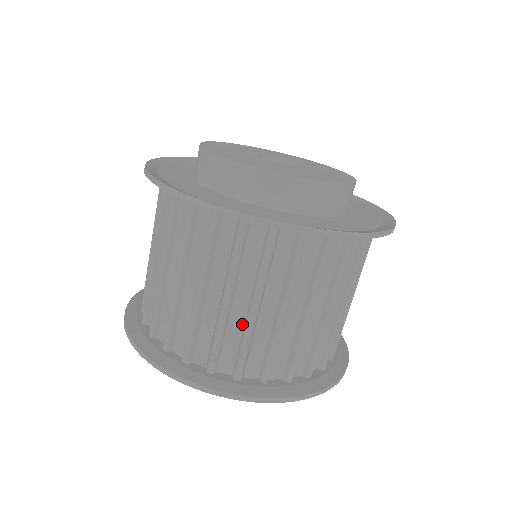
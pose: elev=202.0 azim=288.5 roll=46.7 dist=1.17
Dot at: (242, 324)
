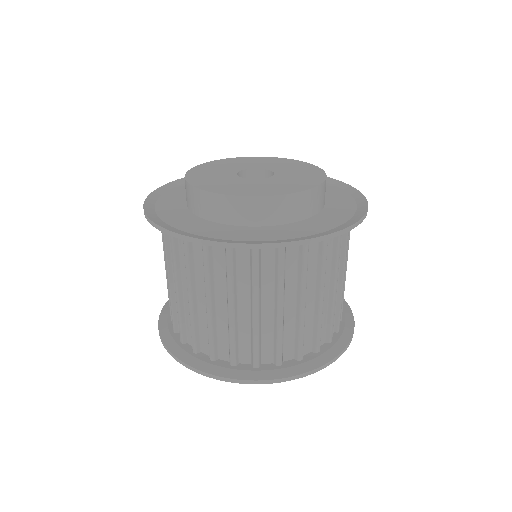
Dot at: (227, 321)
